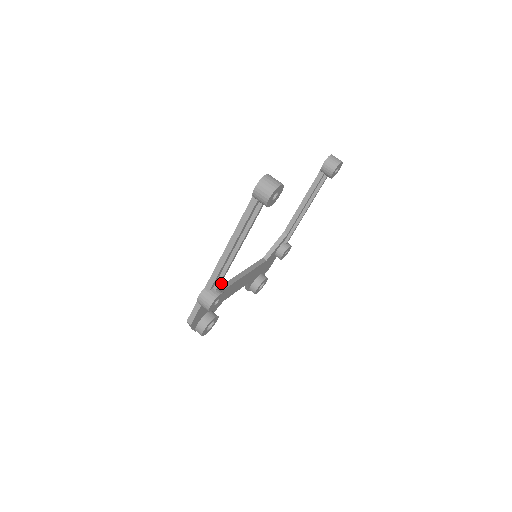
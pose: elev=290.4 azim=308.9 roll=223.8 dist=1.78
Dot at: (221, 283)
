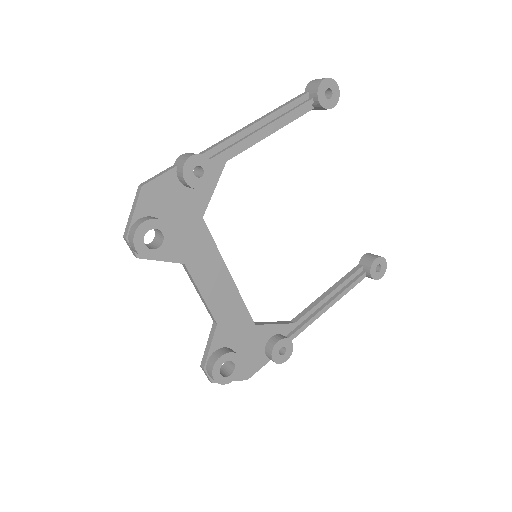
Dot at: (212, 184)
